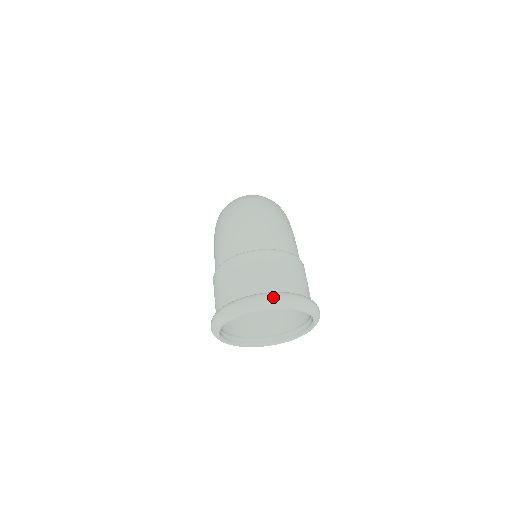
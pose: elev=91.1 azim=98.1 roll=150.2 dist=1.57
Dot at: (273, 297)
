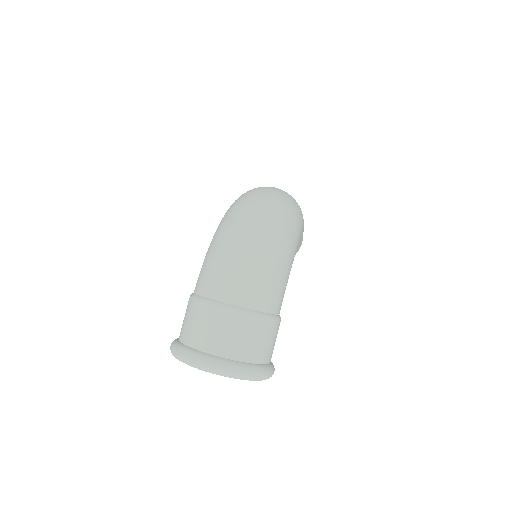
Dot at: (222, 368)
